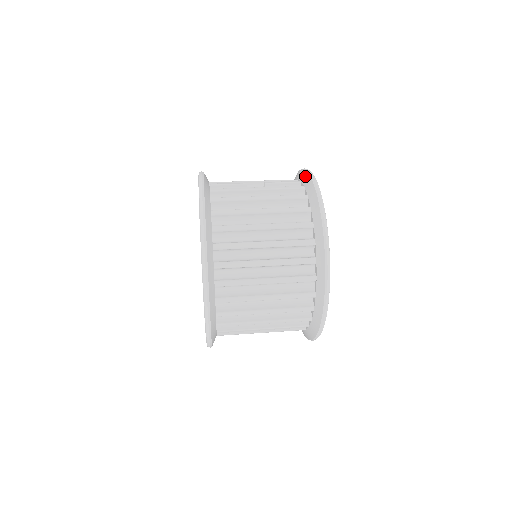
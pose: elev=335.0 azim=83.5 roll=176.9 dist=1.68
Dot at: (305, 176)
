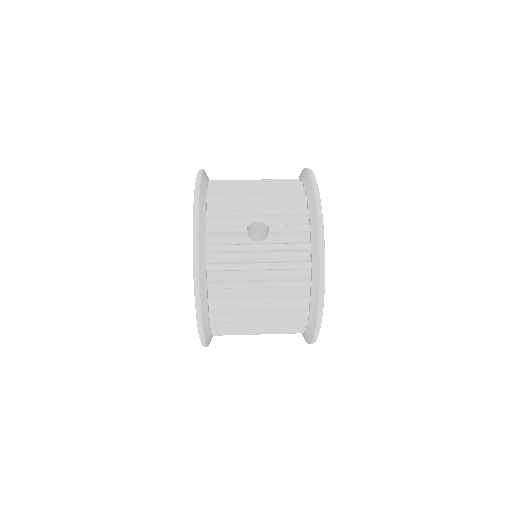
Dot at: (315, 231)
